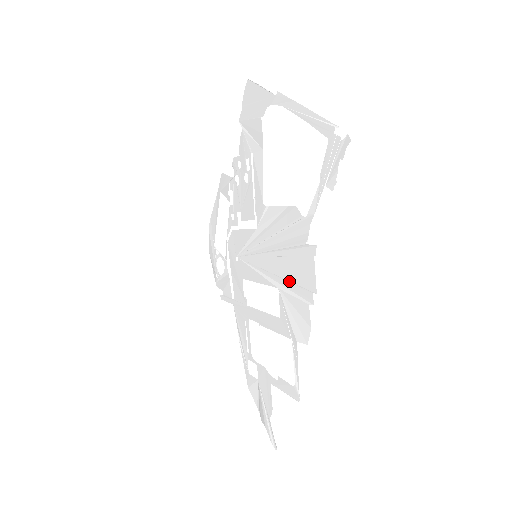
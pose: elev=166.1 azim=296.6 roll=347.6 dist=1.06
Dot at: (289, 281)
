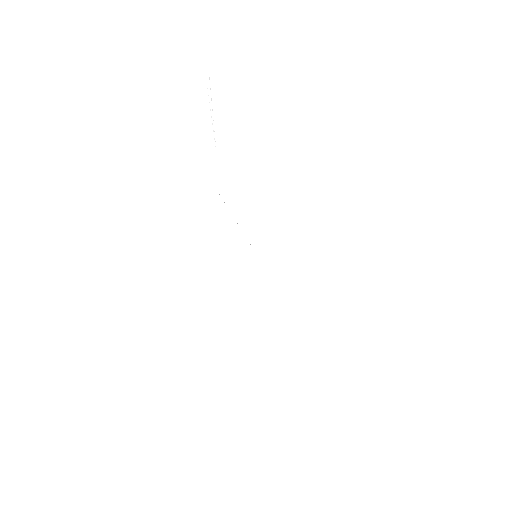
Dot at: occluded
